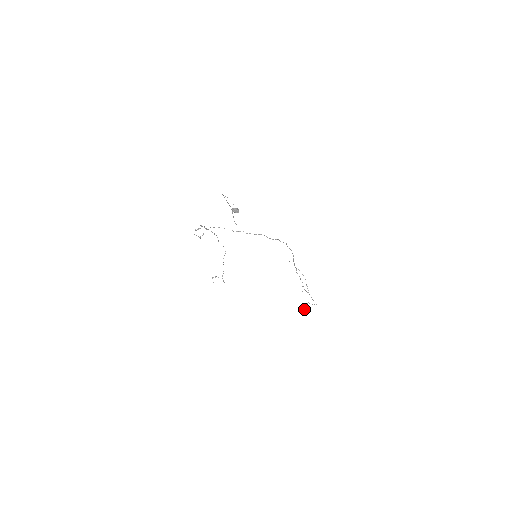
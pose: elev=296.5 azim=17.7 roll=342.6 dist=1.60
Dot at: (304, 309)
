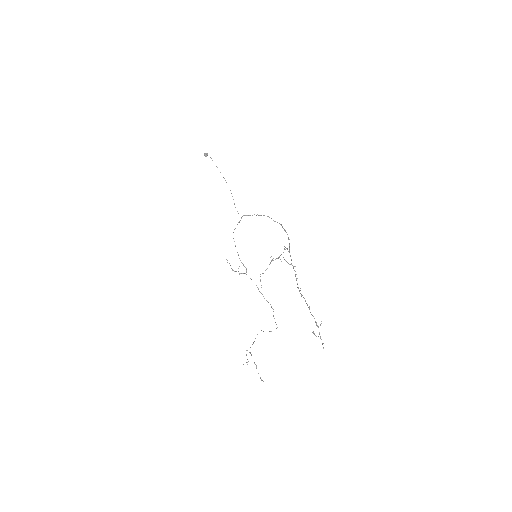
Dot at: (260, 280)
